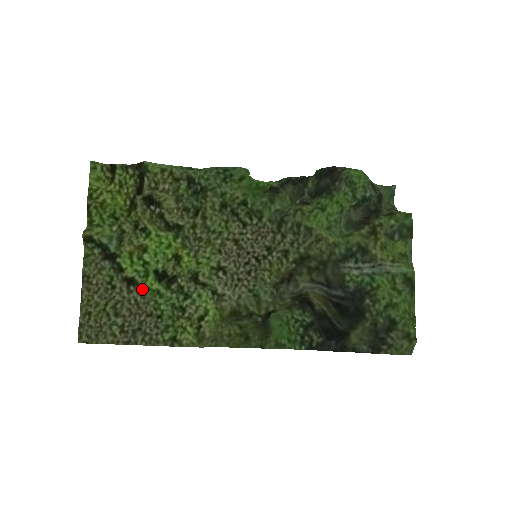
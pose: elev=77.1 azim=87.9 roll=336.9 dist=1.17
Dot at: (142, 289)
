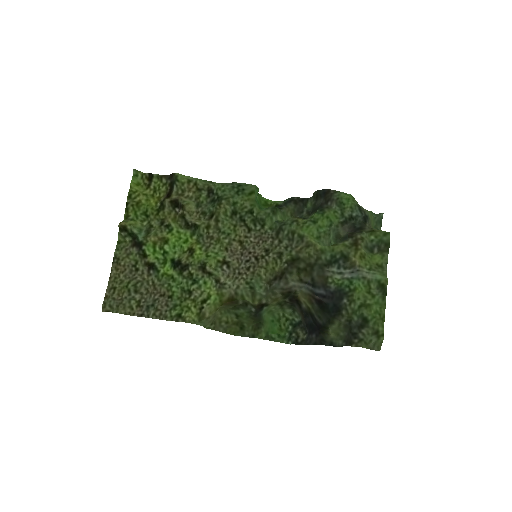
Dot at: (159, 273)
